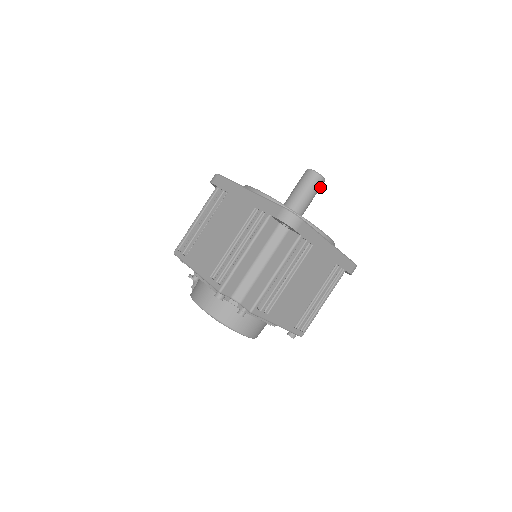
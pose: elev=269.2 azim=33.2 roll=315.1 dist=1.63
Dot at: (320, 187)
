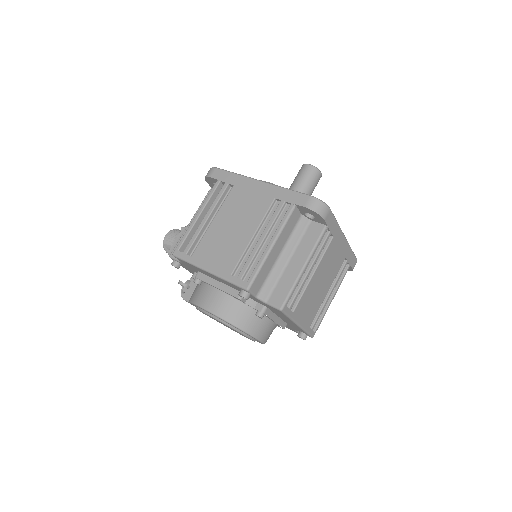
Dot at: (317, 183)
